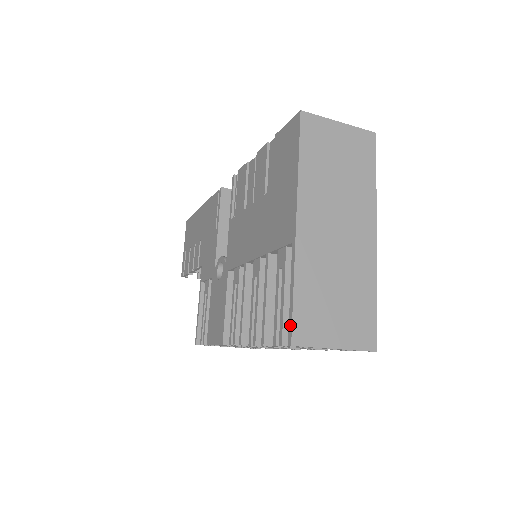
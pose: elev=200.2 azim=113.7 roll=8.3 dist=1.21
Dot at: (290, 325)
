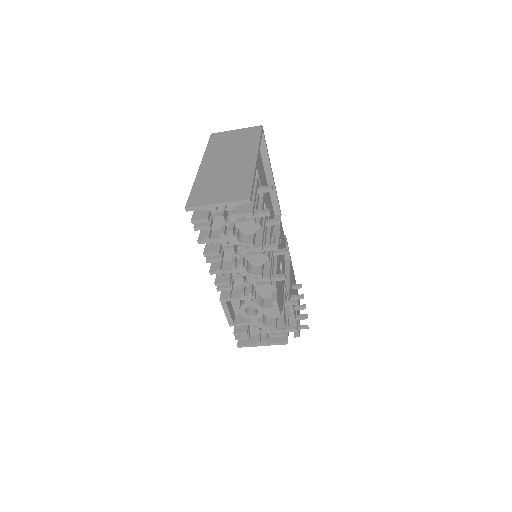
Dot at: (188, 202)
